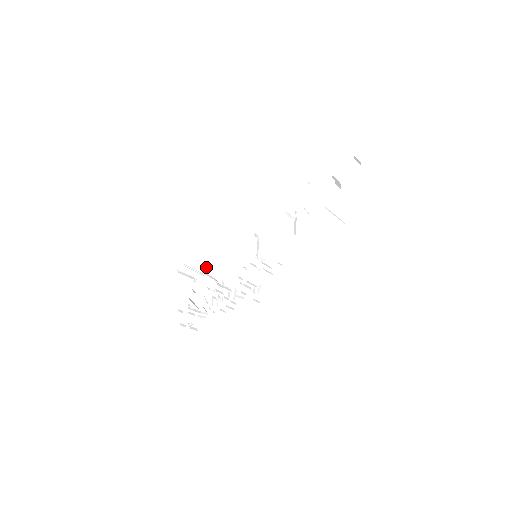
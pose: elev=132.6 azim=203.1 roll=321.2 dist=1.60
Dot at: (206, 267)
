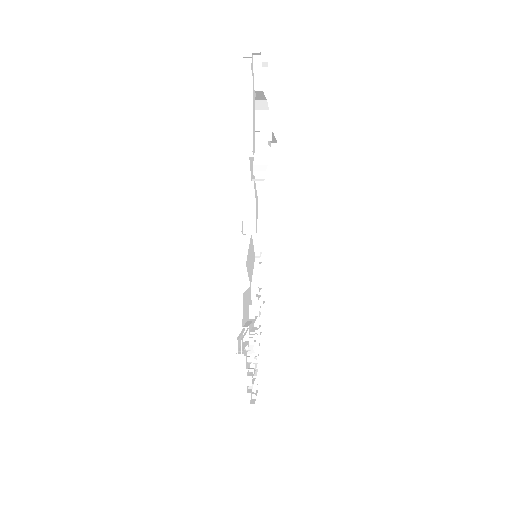
Dot at: (242, 319)
